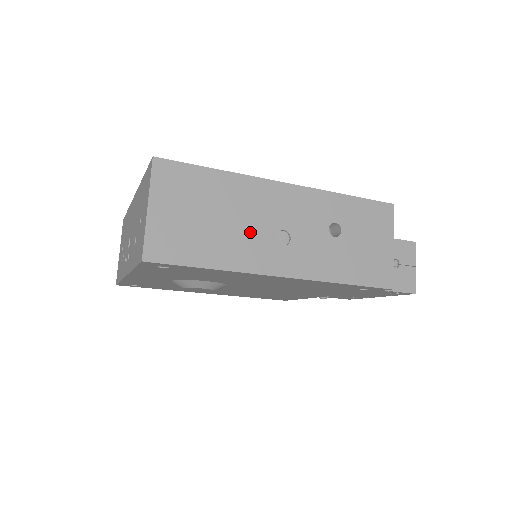
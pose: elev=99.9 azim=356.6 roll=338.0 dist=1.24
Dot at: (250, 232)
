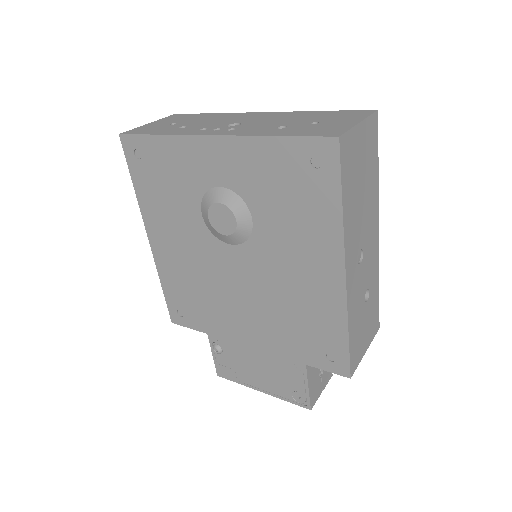
Dot at: (360, 225)
